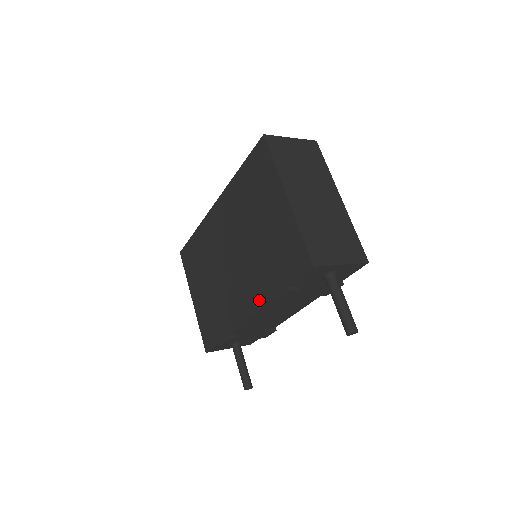
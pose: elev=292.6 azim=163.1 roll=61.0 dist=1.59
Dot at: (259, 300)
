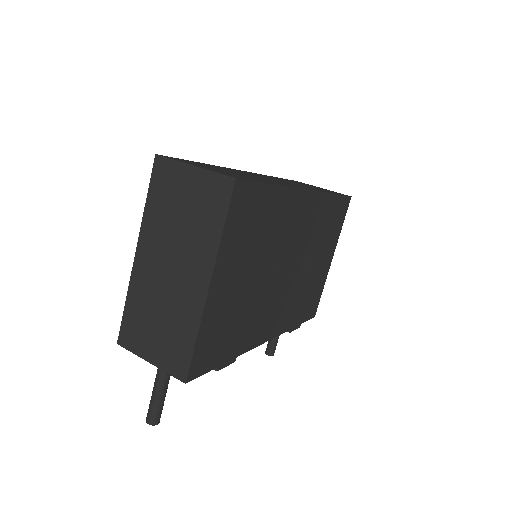
Dot at: occluded
